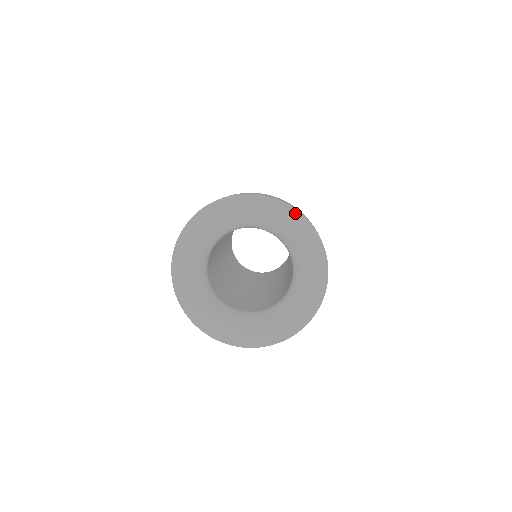
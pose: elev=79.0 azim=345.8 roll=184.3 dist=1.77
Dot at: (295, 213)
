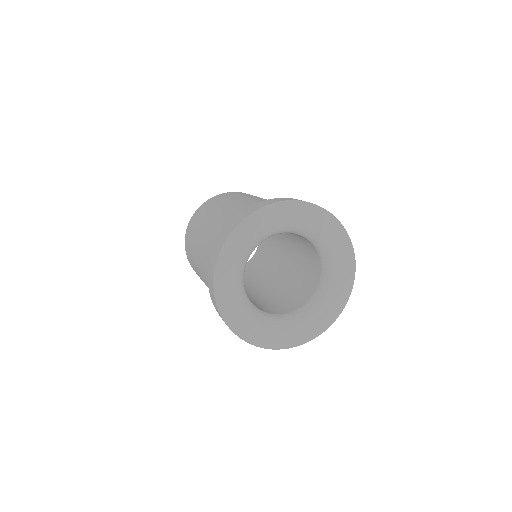
Dot at: (352, 279)
